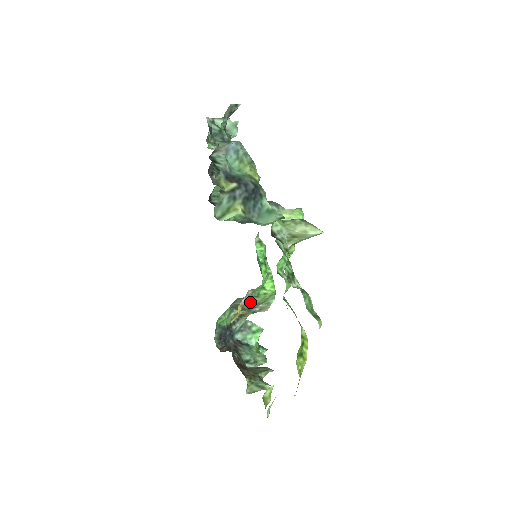
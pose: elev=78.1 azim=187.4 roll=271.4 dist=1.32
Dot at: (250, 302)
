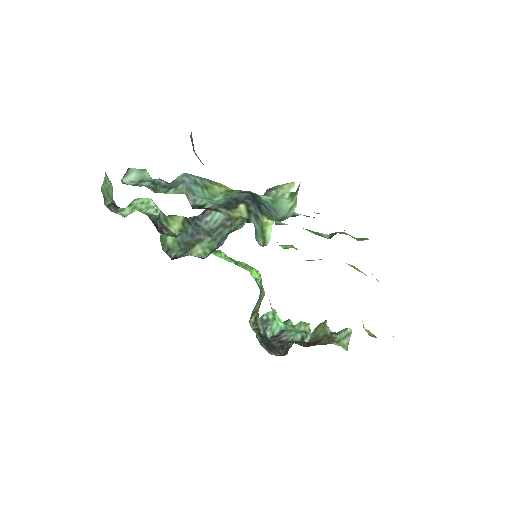
Dot at: (259, 300)
